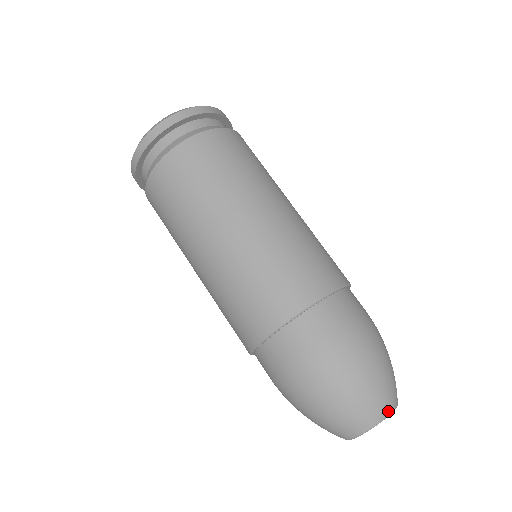
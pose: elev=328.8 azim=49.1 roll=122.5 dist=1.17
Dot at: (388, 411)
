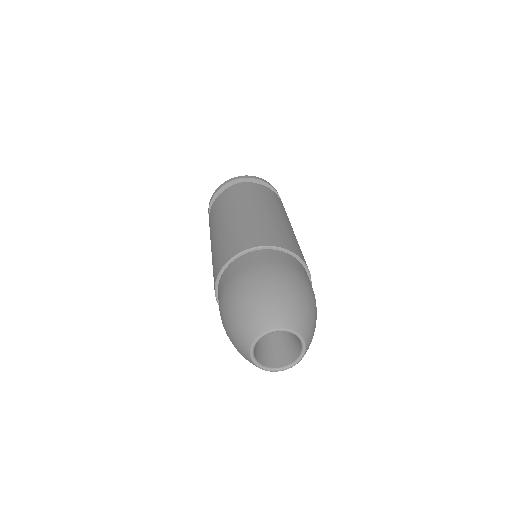
Dot at: (279, 325)
